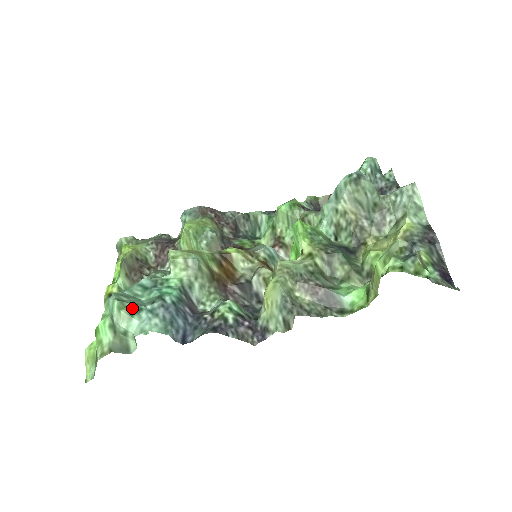
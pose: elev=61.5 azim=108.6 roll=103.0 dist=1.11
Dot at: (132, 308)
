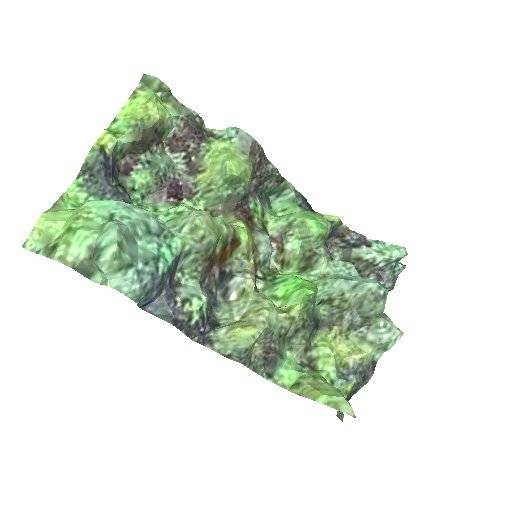
Dot at: (125, 261)
